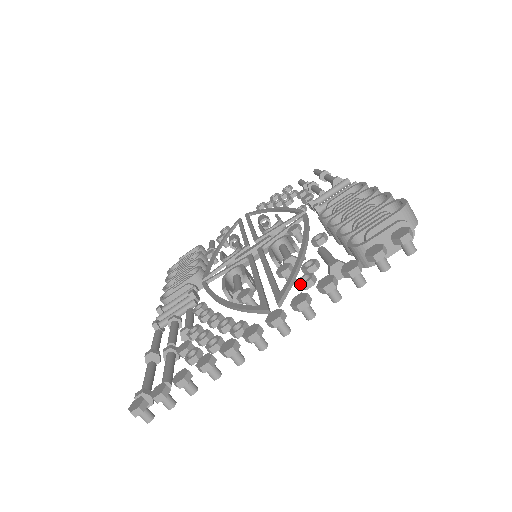
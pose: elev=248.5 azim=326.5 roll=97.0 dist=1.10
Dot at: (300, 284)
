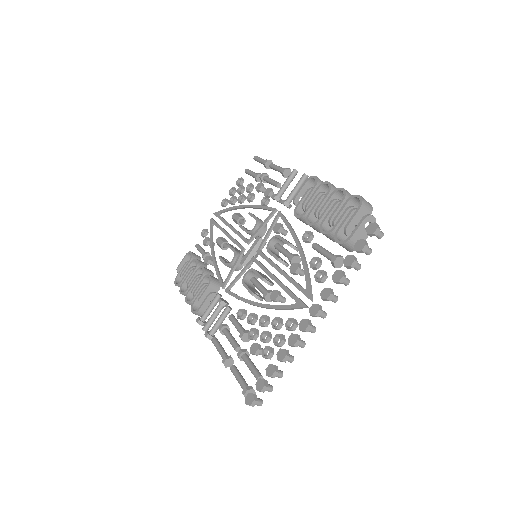
Dot at: (318, 281)
